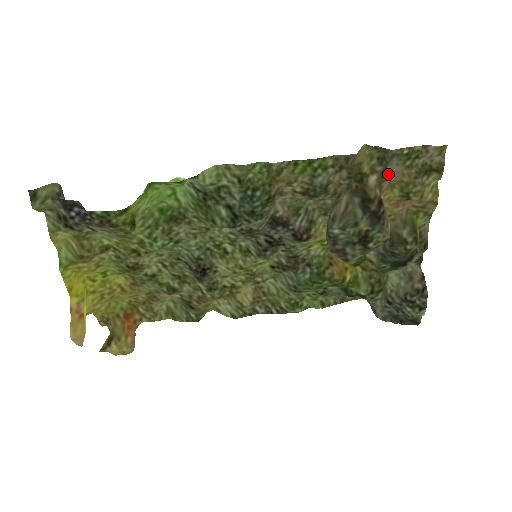
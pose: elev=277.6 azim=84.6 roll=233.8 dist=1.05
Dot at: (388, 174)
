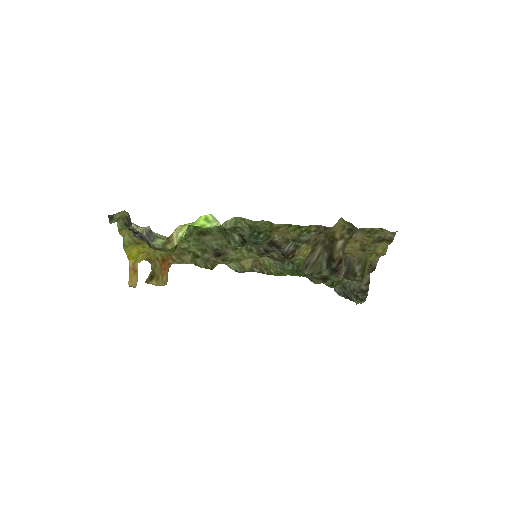
Dot at: (353, 239)
